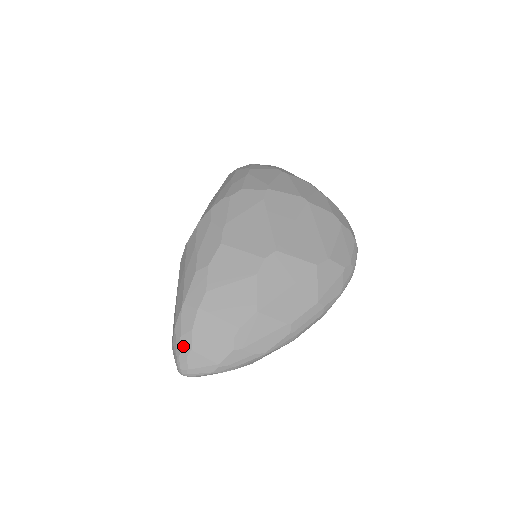
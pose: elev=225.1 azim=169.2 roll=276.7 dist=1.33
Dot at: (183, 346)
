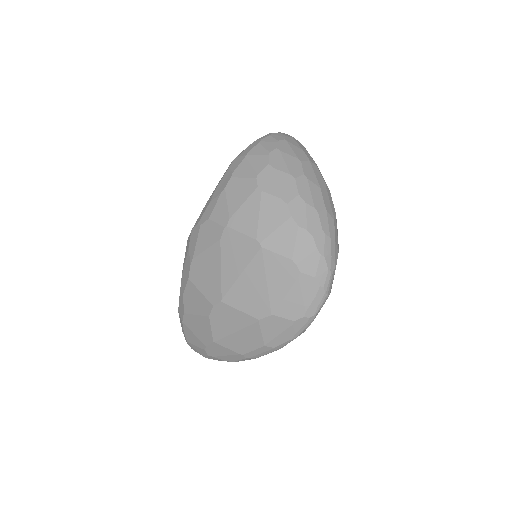
Dot at: occluded
